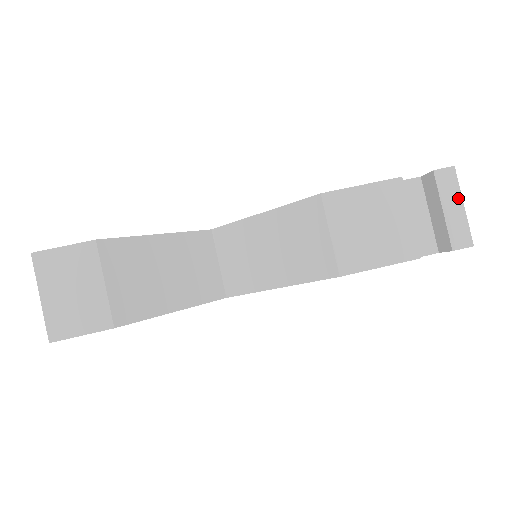
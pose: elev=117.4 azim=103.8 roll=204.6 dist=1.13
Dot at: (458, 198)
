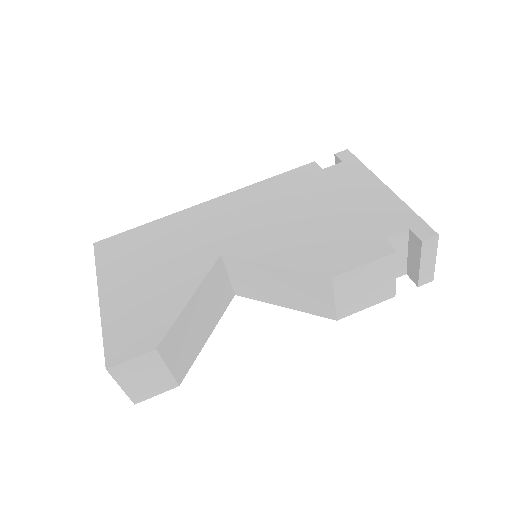
Dot at: (434, 255)
